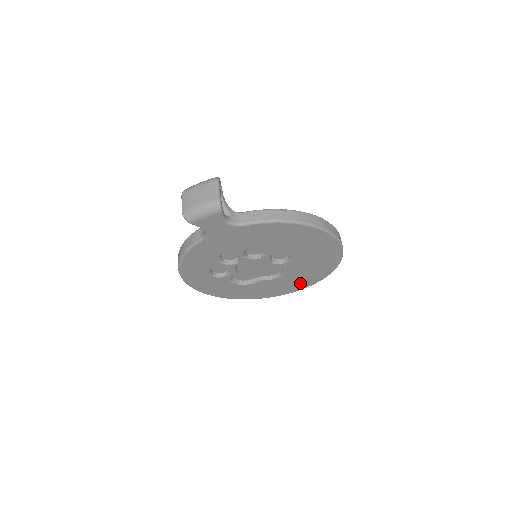
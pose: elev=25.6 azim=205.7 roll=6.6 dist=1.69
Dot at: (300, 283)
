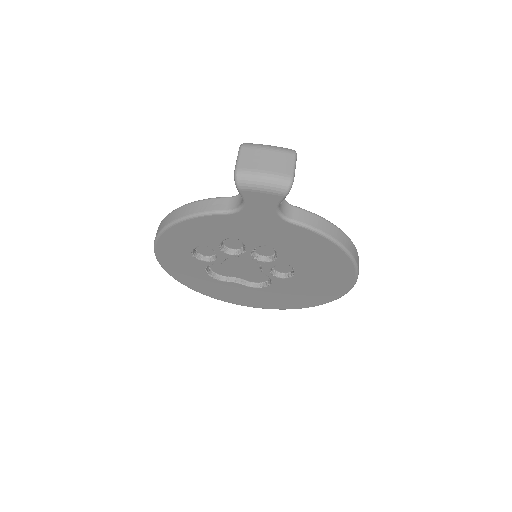
Dot at: (270, 302)
